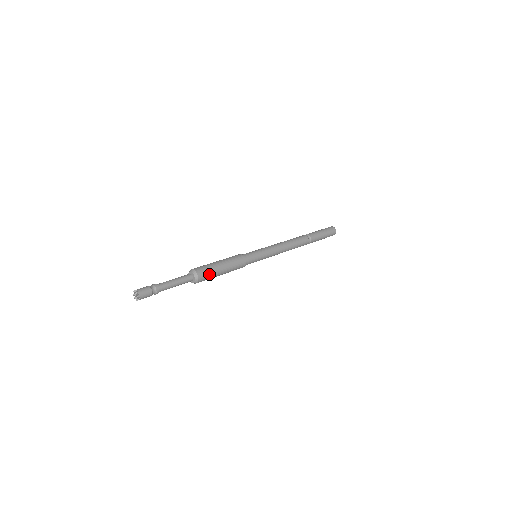
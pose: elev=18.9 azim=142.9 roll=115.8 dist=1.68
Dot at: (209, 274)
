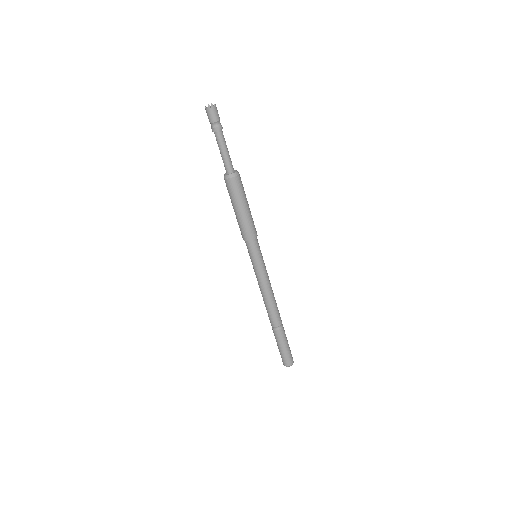
Dot at: (242, 188)
